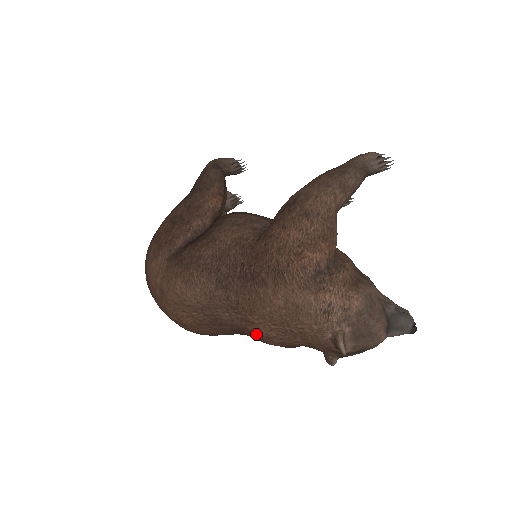
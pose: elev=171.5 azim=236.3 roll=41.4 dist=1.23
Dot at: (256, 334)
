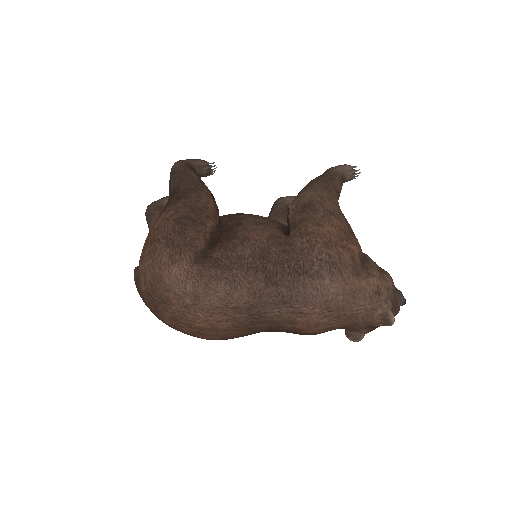
Dot at: (304, 324)
